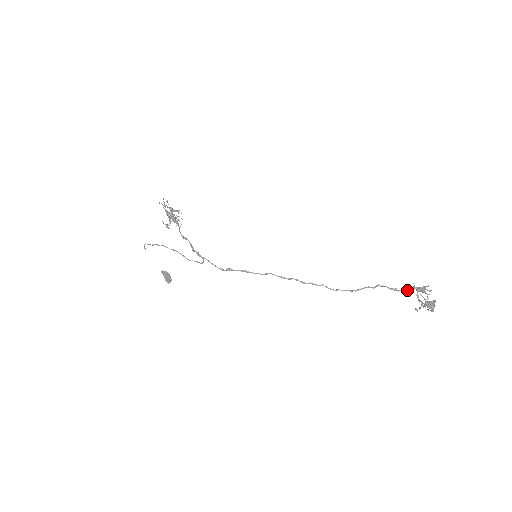
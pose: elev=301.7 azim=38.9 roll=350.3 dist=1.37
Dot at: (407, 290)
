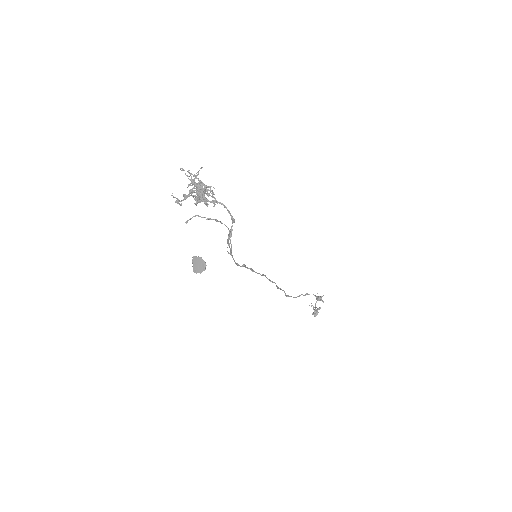
Dot at: (317, 298)
